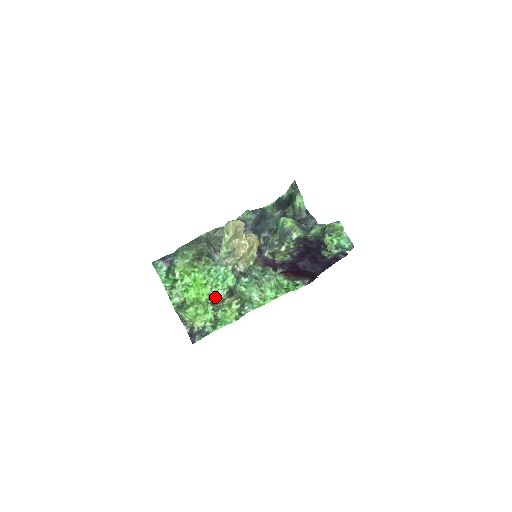
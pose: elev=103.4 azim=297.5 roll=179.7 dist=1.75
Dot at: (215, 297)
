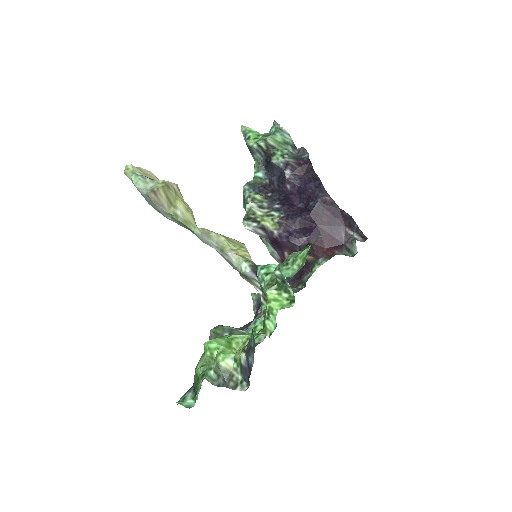
Dot at: (263, 339)
